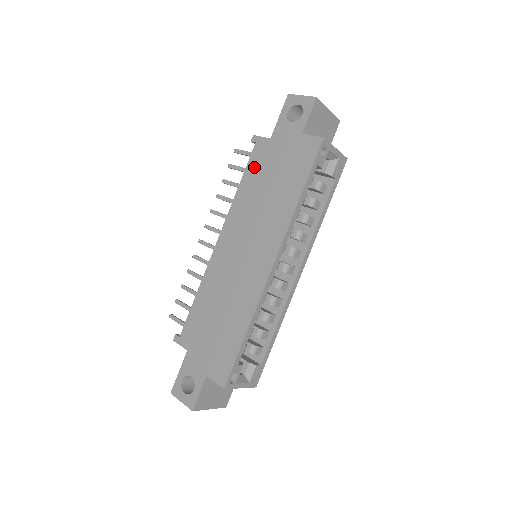
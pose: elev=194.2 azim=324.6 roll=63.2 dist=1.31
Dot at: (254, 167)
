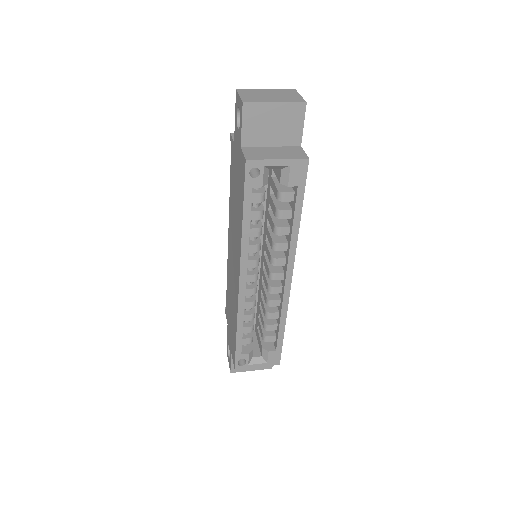
Dot at: (232, 172)
